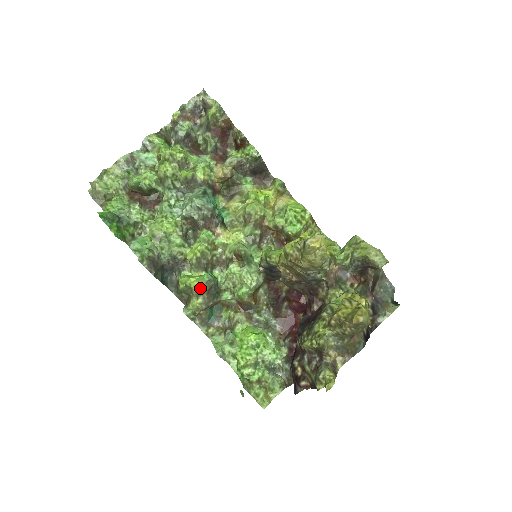
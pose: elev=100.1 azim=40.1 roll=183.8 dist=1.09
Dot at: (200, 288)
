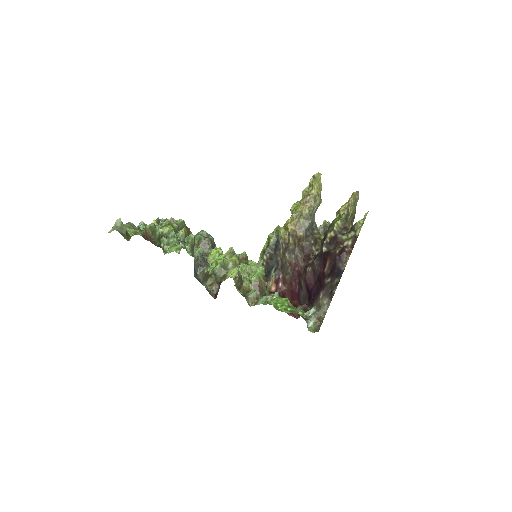
Dot at: (236, 258)
